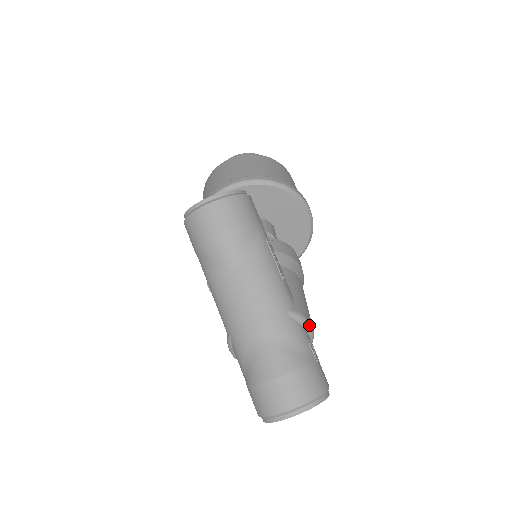
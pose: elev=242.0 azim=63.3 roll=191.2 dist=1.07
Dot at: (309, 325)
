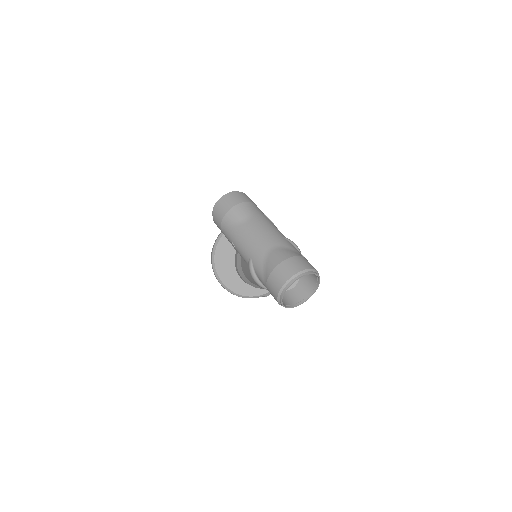
Dot at: (298, 248)
